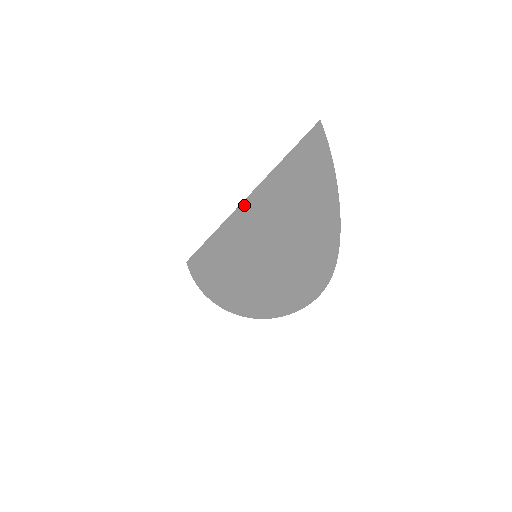
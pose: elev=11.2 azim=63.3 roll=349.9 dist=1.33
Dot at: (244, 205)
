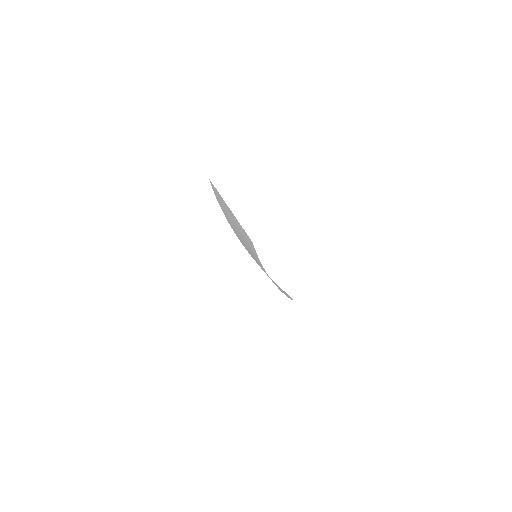
Dot at: (235, 218)
